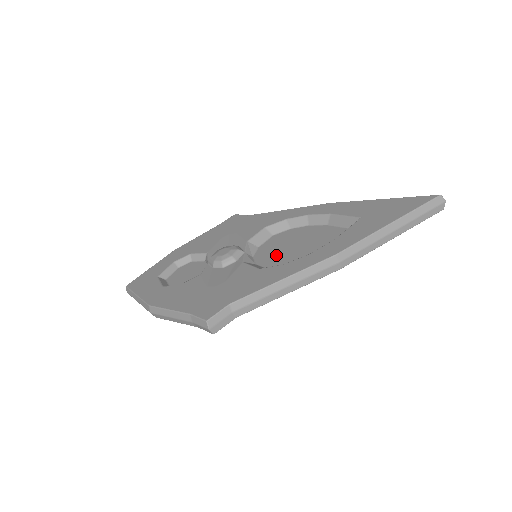
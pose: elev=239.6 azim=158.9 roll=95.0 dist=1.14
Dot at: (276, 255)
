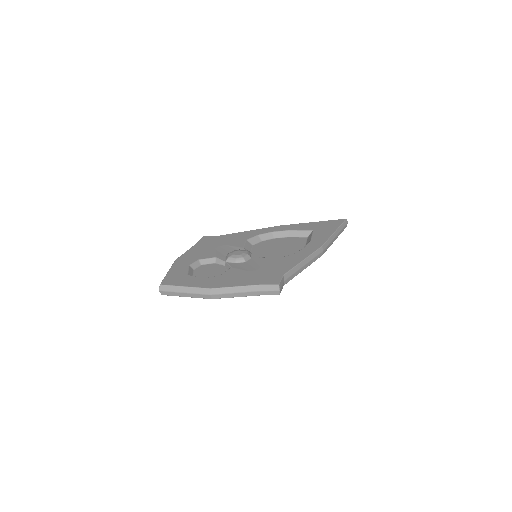
Dot at: (272, 254)
